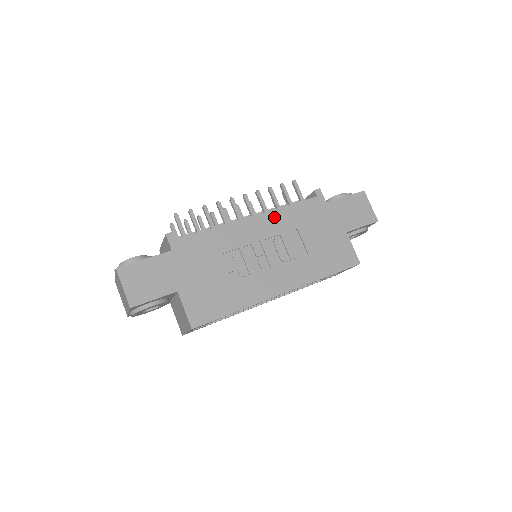
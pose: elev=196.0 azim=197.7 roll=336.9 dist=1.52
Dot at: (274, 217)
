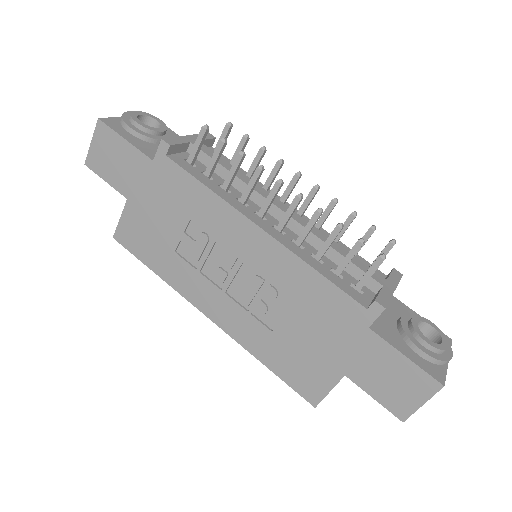
Dot at: (284, 260)
